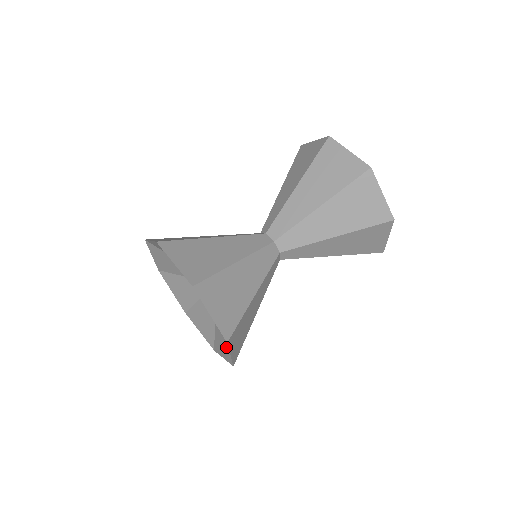
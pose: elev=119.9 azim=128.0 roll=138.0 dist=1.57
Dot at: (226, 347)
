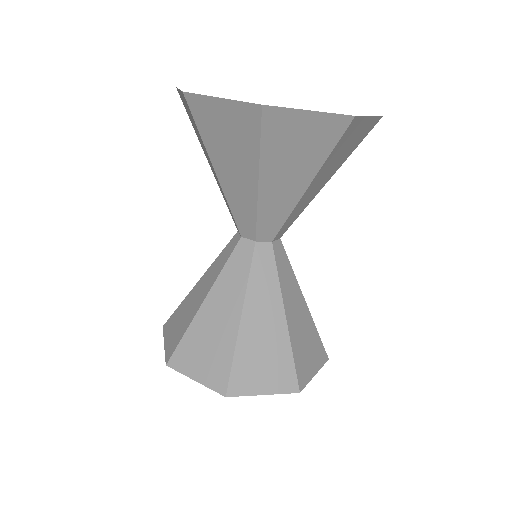
Dot at: occluded
